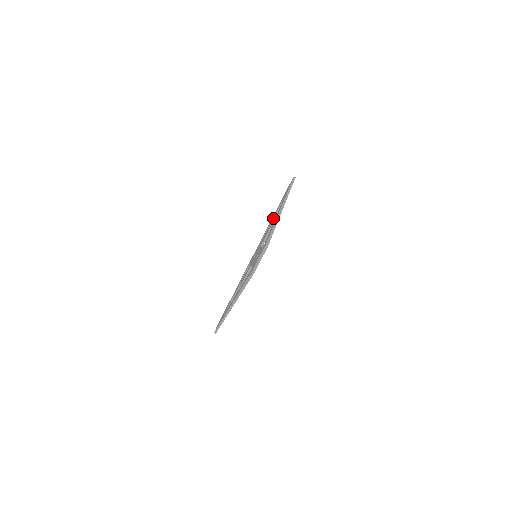
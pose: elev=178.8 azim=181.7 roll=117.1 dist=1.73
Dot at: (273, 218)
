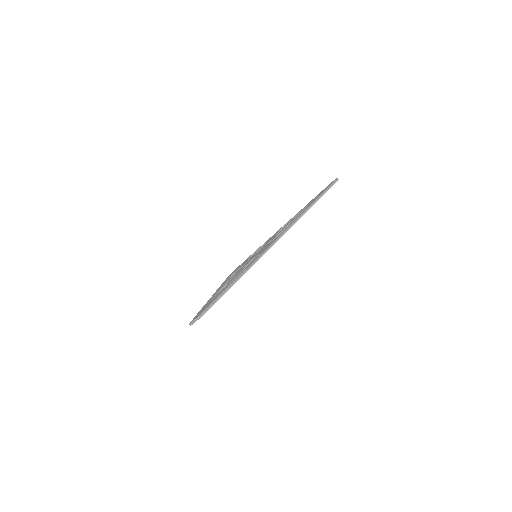
Dot at: (287, 225)
